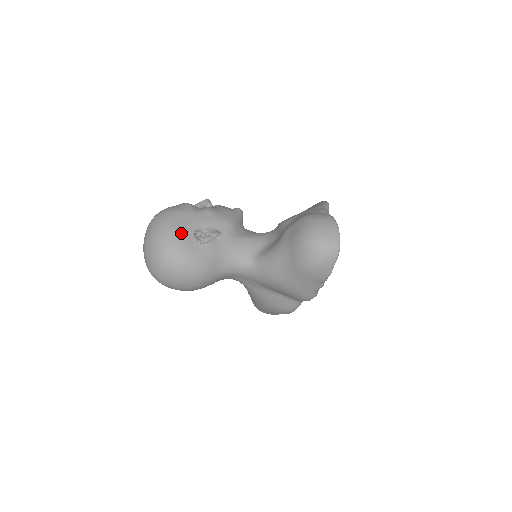
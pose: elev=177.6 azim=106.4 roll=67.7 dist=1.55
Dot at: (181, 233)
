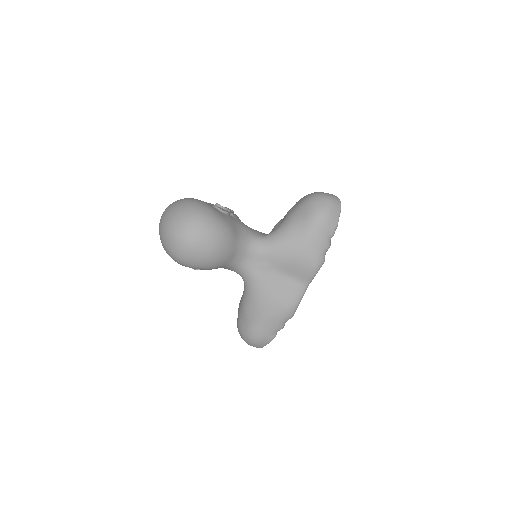
Dot at: (205, 202)
